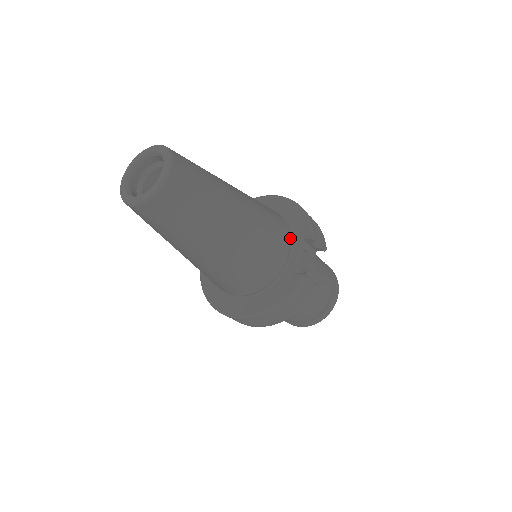
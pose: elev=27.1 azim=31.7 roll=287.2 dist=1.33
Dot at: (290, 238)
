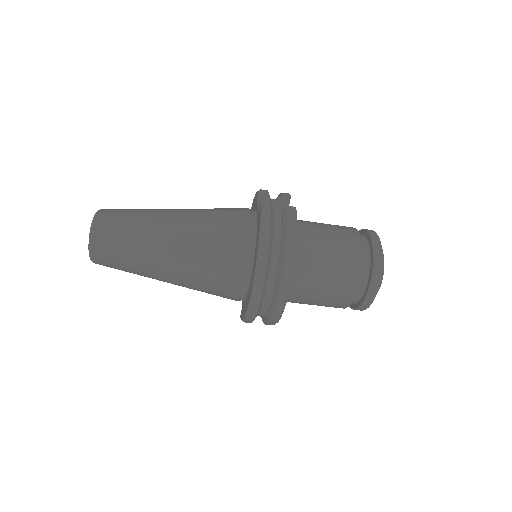
Dot at: occluded
